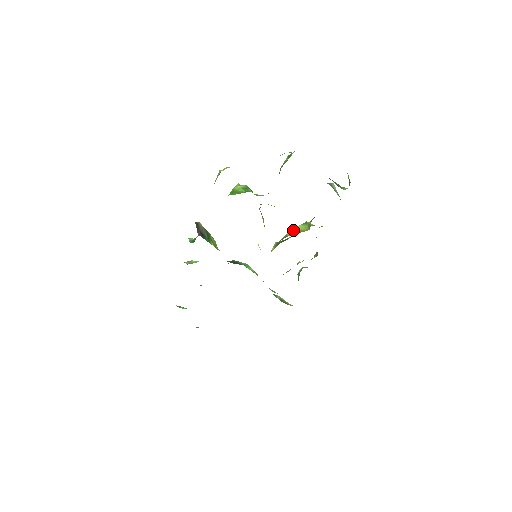
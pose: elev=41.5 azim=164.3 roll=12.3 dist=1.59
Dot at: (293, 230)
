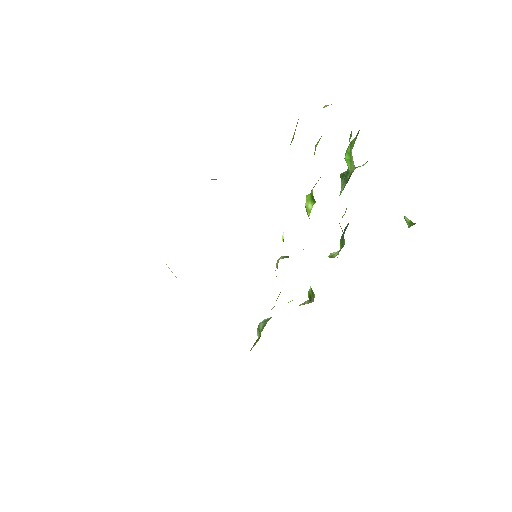
Dot at: occluded
